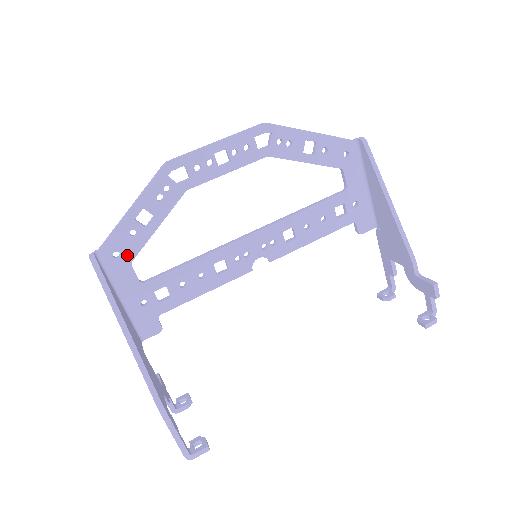
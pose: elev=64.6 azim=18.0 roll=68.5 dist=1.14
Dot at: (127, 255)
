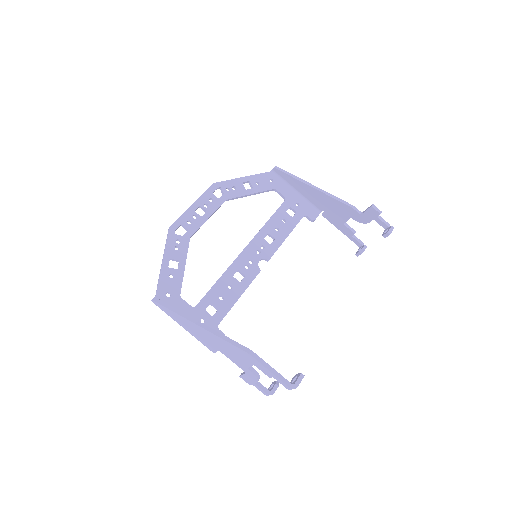
Dot at: (175, 292)
